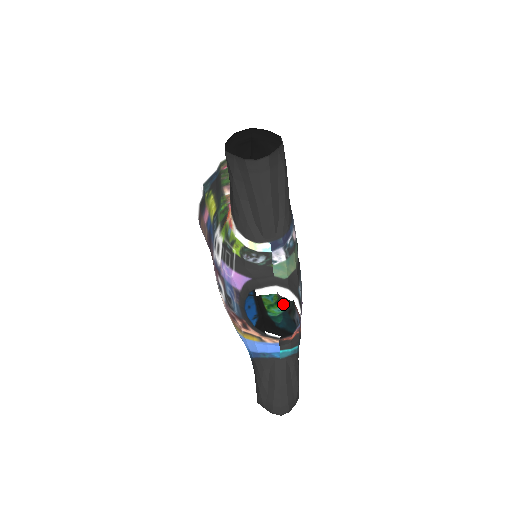
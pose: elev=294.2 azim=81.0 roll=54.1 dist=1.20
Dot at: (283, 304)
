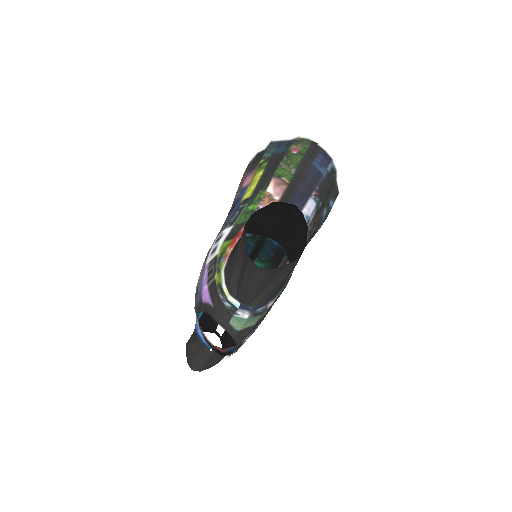
Dot at: occluded
